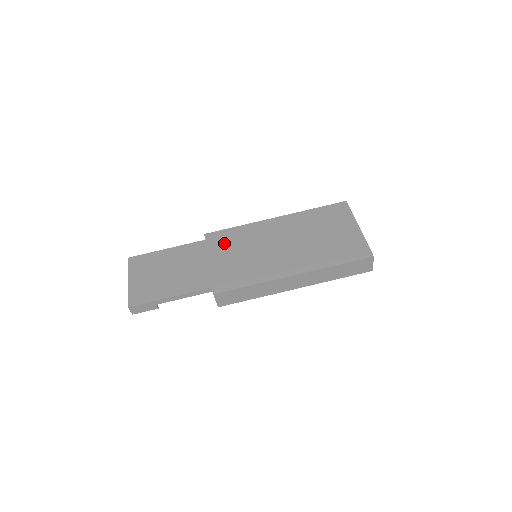
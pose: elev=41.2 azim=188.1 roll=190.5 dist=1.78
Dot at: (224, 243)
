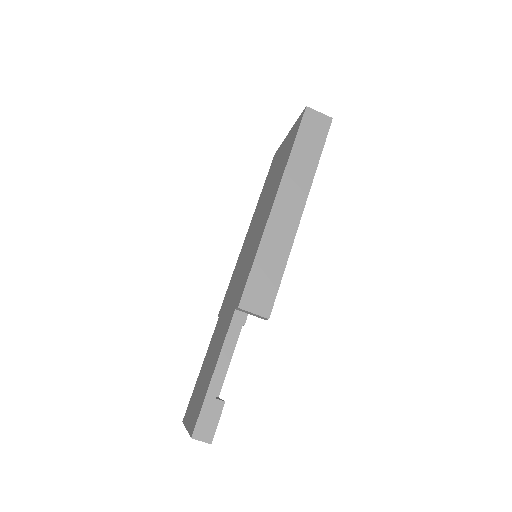
Dot at: (229, 292)
